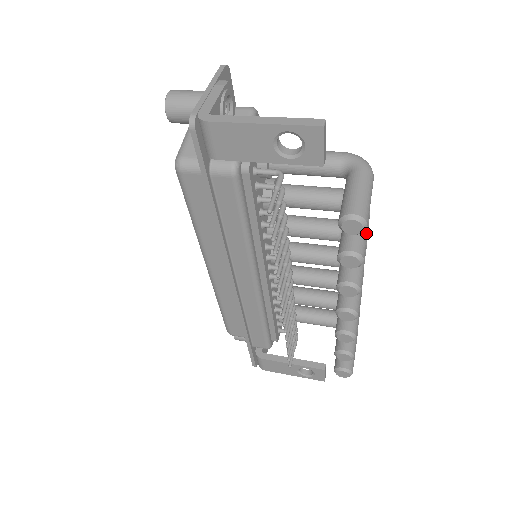
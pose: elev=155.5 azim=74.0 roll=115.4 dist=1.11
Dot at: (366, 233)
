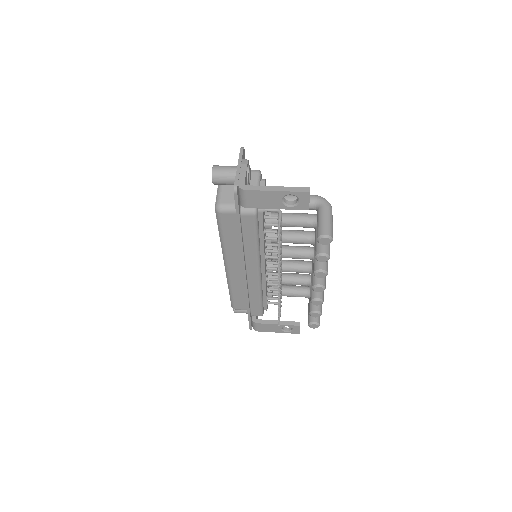
Dot at: occluded
